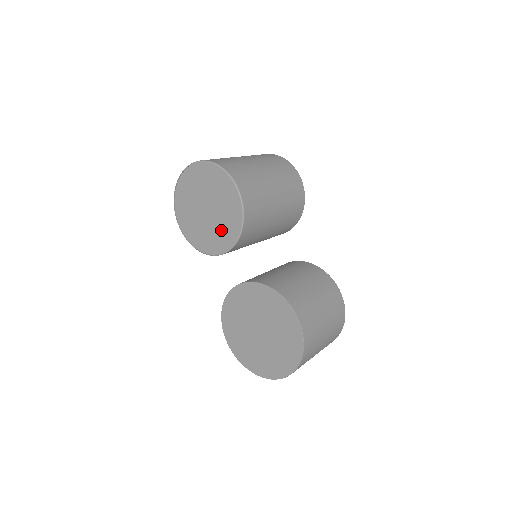
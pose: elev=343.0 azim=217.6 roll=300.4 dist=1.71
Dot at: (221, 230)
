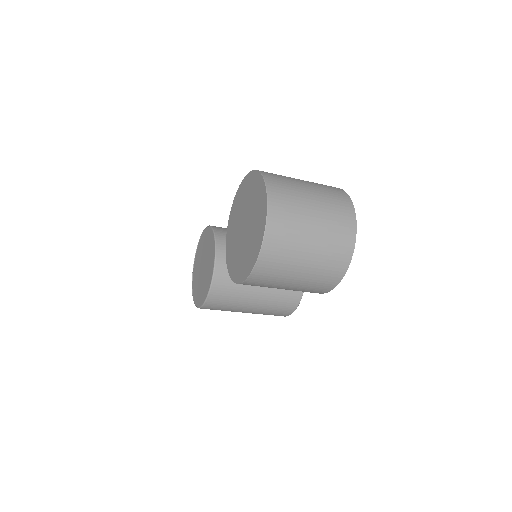
Dot at: (210, 254)
